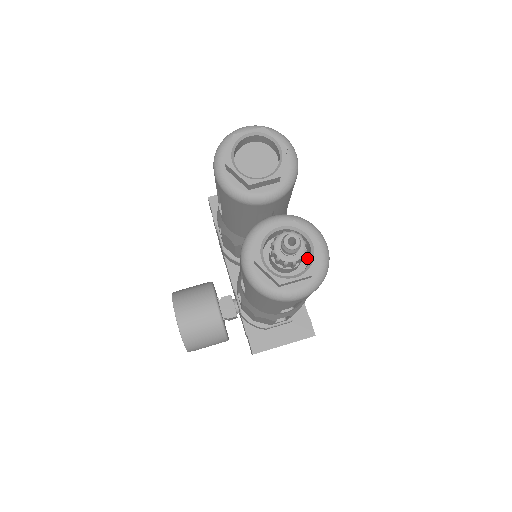
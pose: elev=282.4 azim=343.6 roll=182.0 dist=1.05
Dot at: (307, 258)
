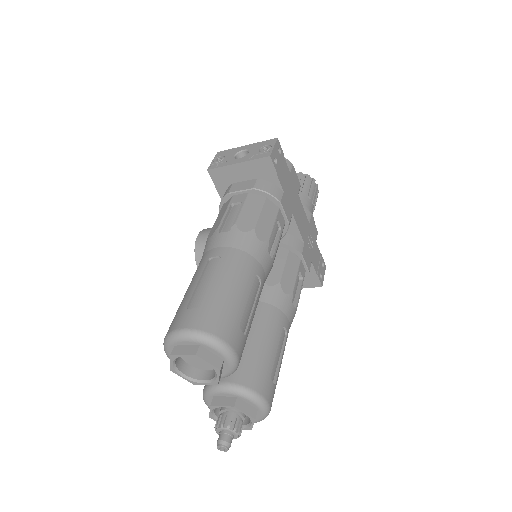
Dot at: occluded
